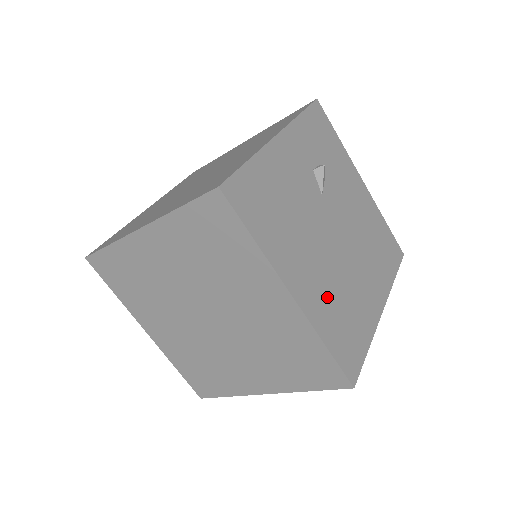
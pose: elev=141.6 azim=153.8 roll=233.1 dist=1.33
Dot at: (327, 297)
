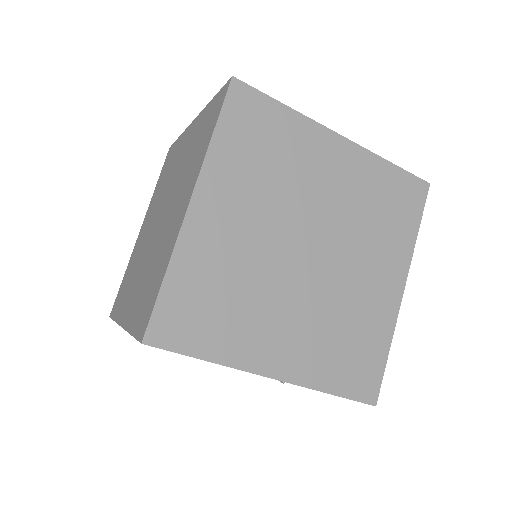
Dot at: occluded
